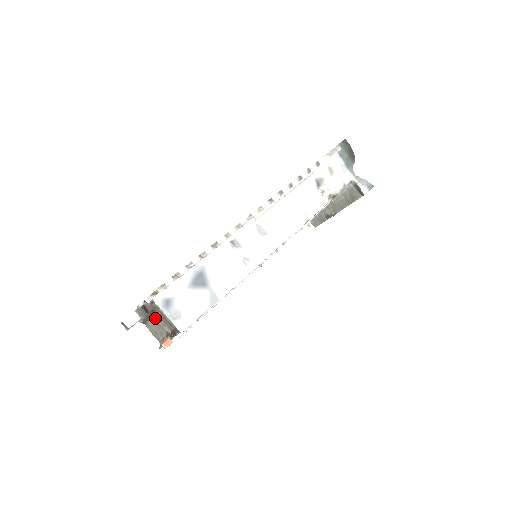
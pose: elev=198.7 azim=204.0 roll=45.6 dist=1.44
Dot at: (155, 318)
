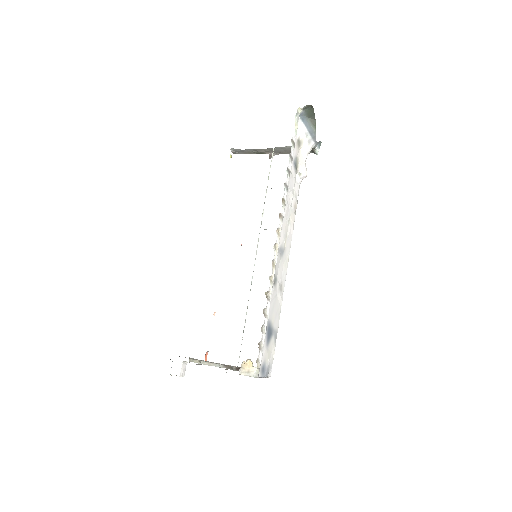
Dot at: occluded
